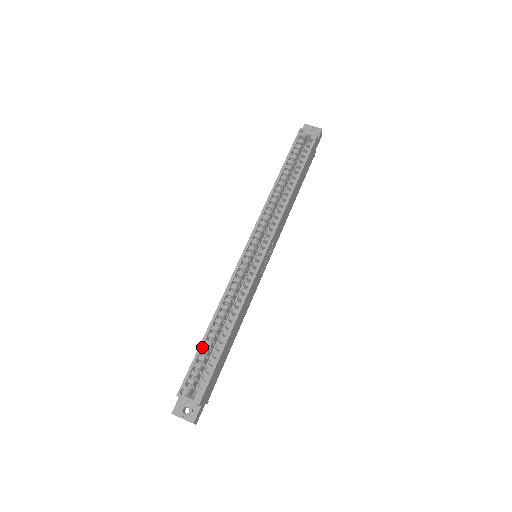
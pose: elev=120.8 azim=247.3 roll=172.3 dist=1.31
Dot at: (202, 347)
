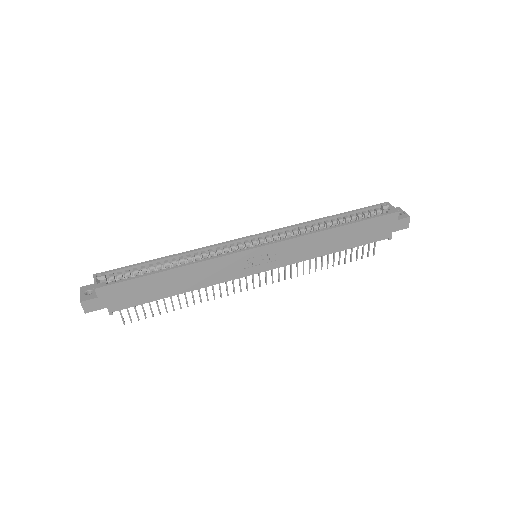
Dot at: (144, 265)
